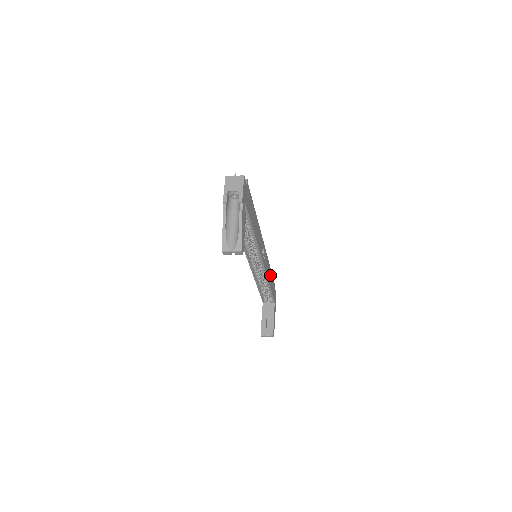
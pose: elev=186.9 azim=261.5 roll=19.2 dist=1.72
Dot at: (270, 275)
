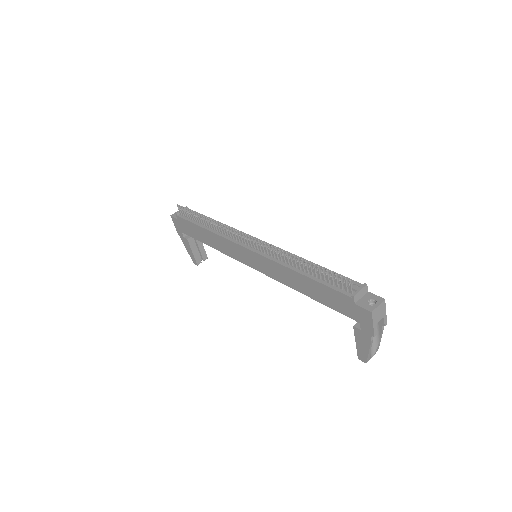
Dot at: occluded
